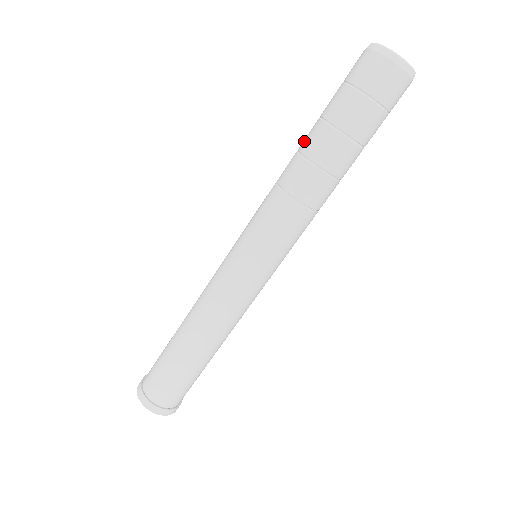
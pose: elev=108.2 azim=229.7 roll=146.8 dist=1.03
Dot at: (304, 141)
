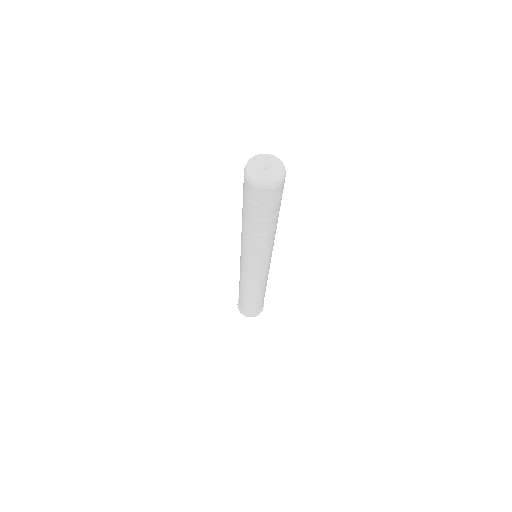
Dot at: occluded
